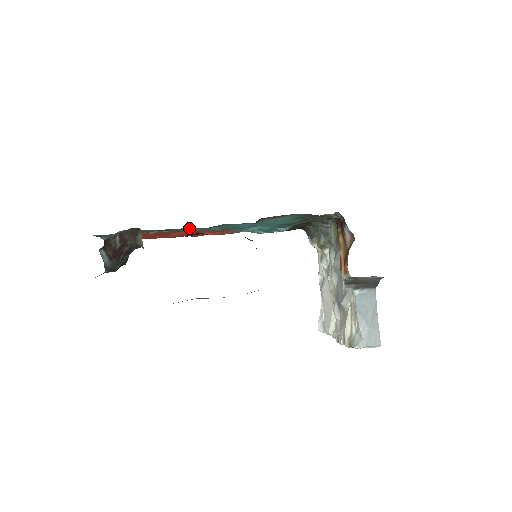
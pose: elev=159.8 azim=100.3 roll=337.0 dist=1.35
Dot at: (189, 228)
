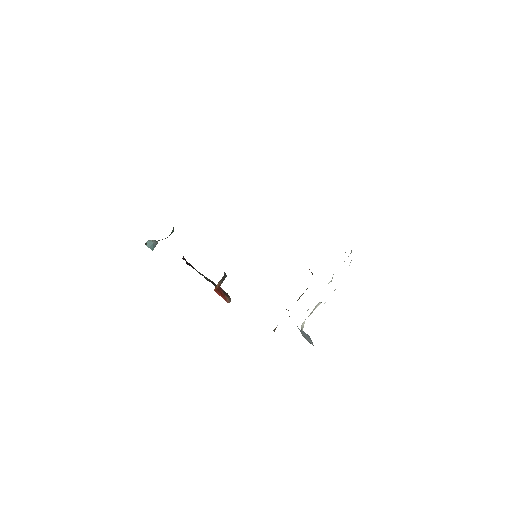
Dot at: occluded
